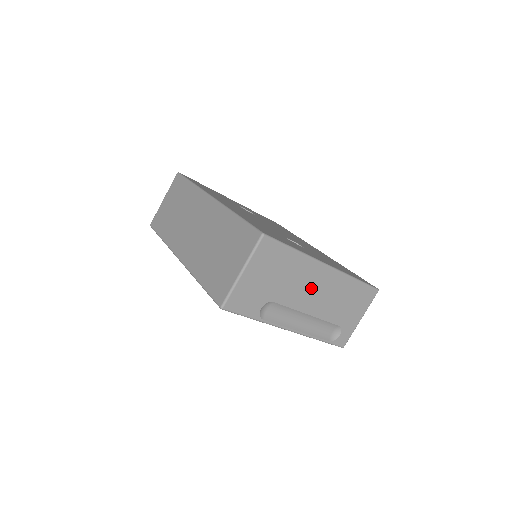
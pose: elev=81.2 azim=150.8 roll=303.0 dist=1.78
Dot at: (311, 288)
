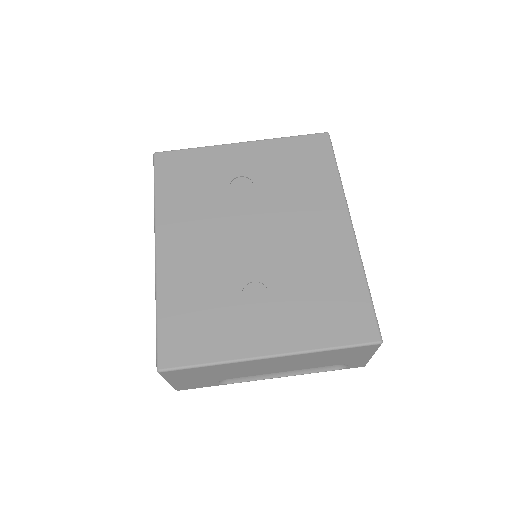
Dot at: (265, 367)
